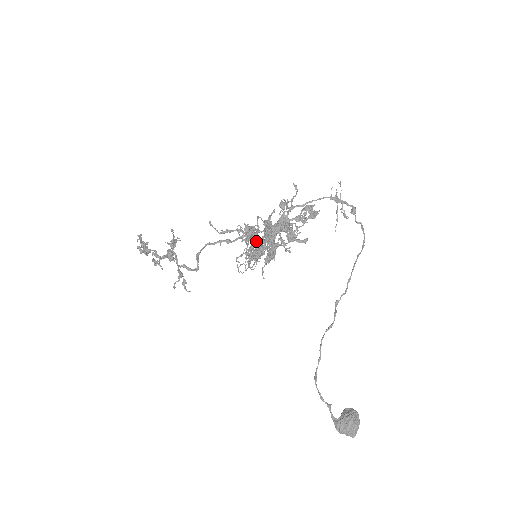
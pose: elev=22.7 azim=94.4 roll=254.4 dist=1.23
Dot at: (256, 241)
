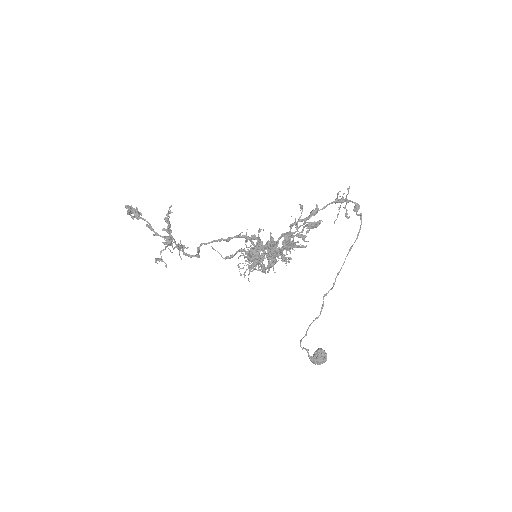
Dot at: (258, 261)
